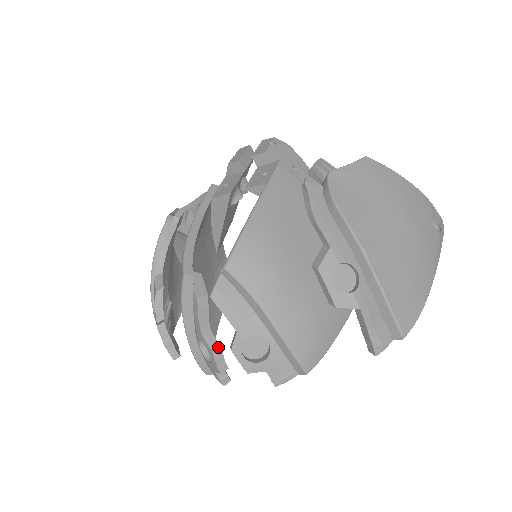
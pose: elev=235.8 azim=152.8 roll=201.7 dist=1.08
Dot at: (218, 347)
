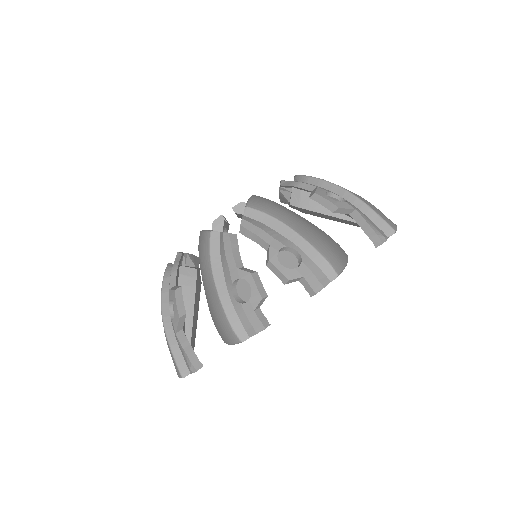
Dot at: (255, 272)
